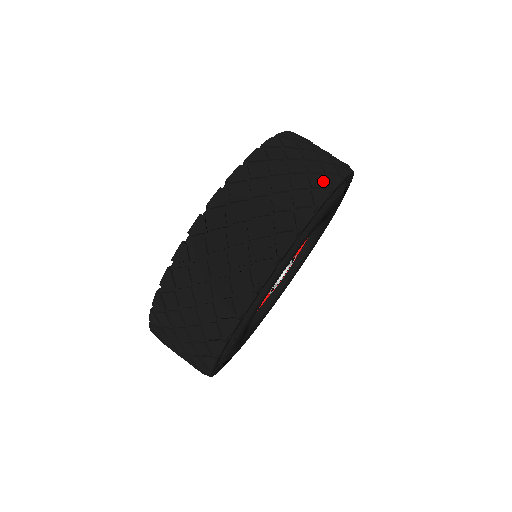
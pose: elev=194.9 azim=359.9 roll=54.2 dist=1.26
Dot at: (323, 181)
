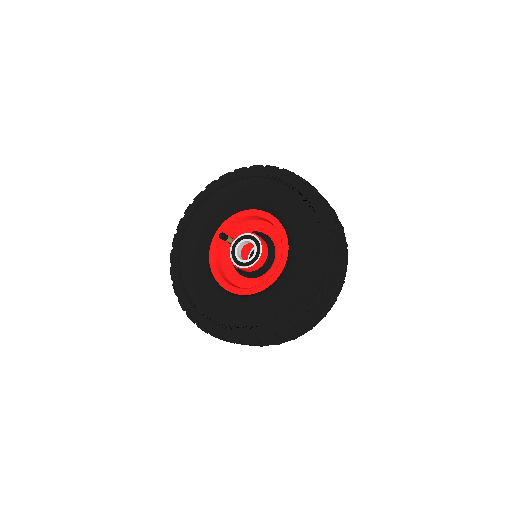
Dot at: (347, 261)
